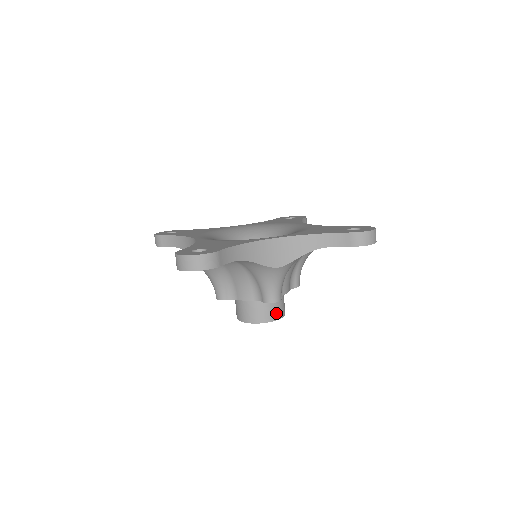
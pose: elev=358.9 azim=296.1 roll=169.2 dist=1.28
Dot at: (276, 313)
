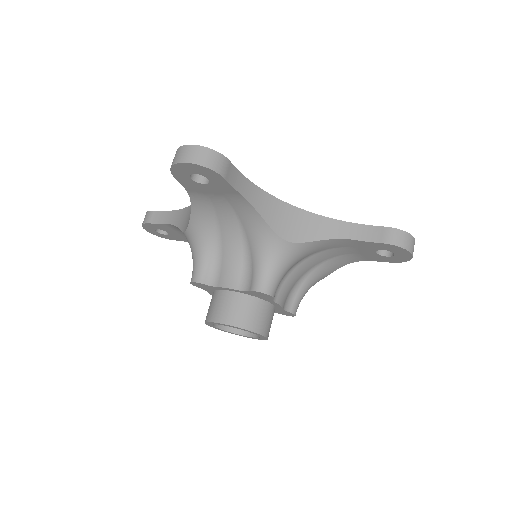
Dot at: (259, 323)
